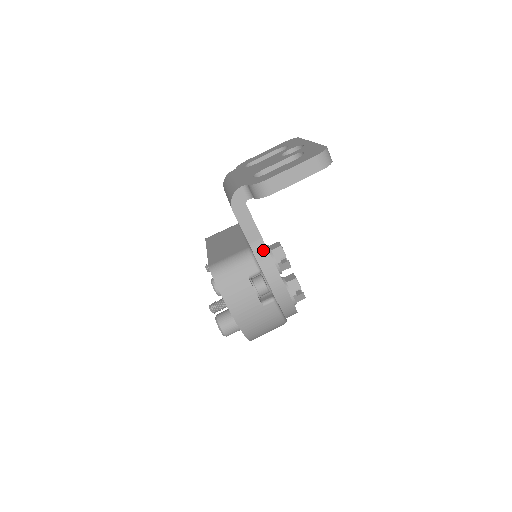
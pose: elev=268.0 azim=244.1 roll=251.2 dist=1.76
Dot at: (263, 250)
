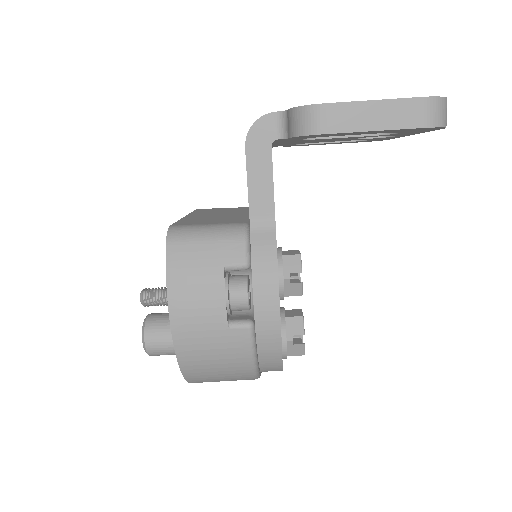
Dot at: (268, 235)
